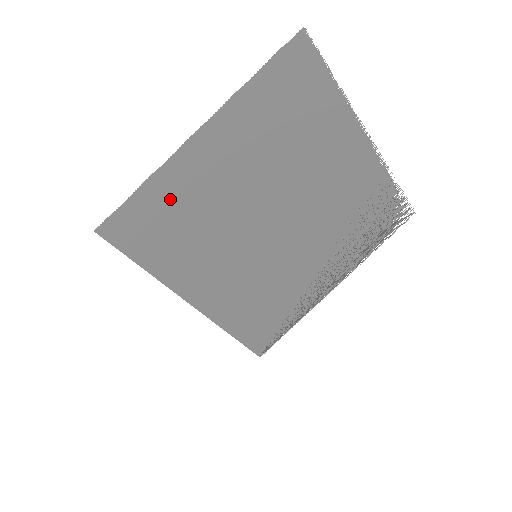
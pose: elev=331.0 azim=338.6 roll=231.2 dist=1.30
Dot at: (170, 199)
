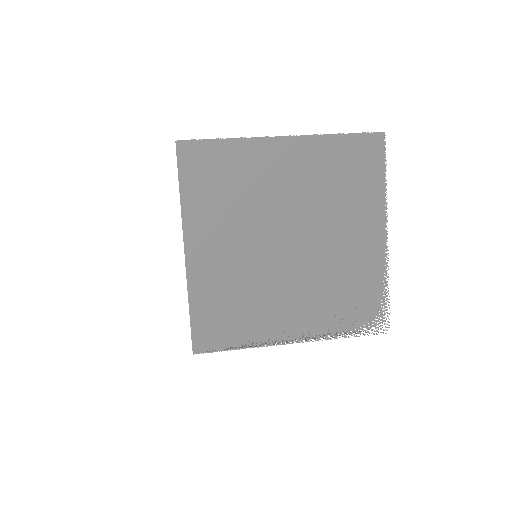
Dot at: (235, 162)
